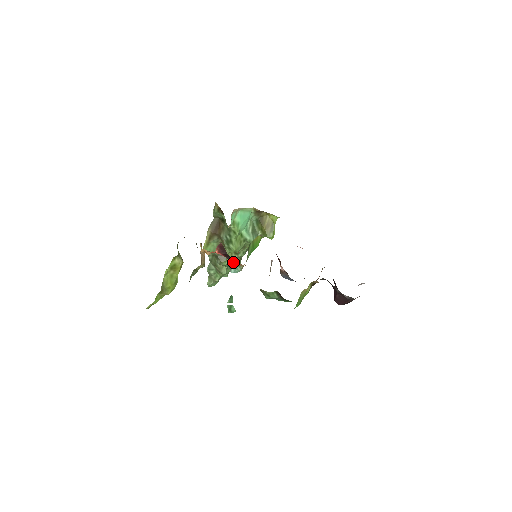
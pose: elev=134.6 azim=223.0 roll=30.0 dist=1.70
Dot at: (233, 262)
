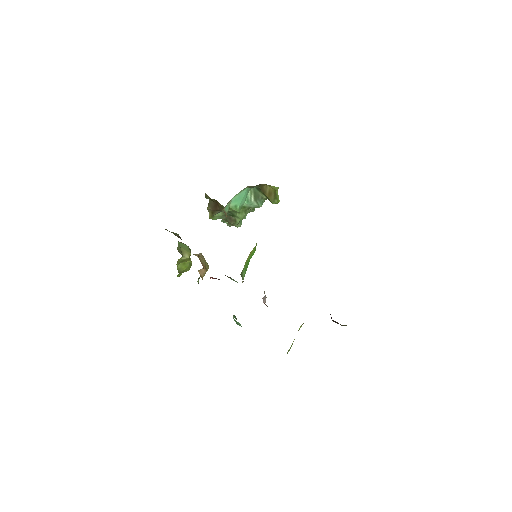
Dot at: (231, 278)
